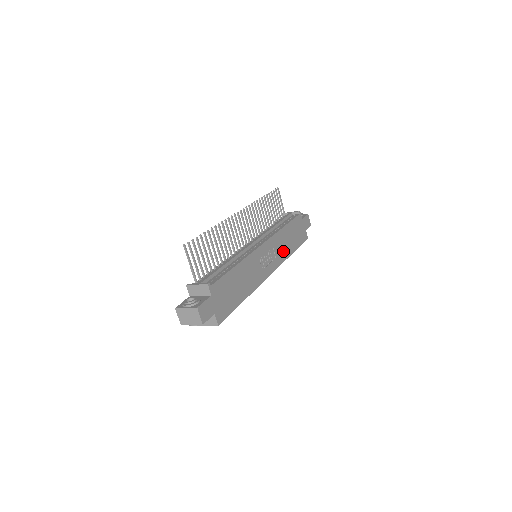
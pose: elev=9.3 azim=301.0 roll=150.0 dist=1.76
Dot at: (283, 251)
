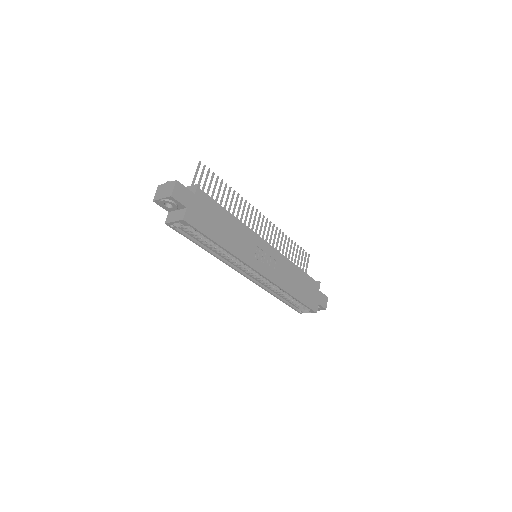
Dot at: (284, 280)
